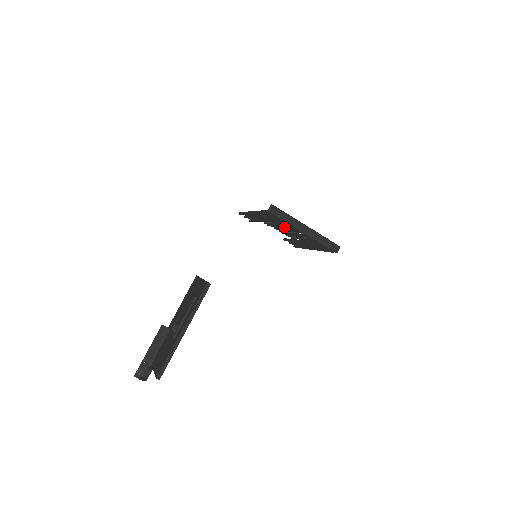
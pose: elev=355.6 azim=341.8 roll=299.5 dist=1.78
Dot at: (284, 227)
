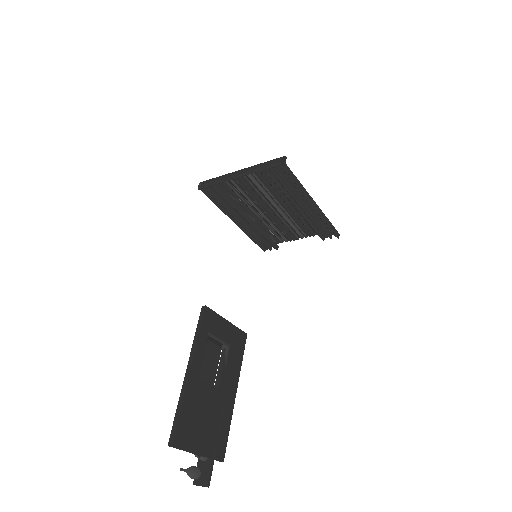
Dot at: (280, 214)
